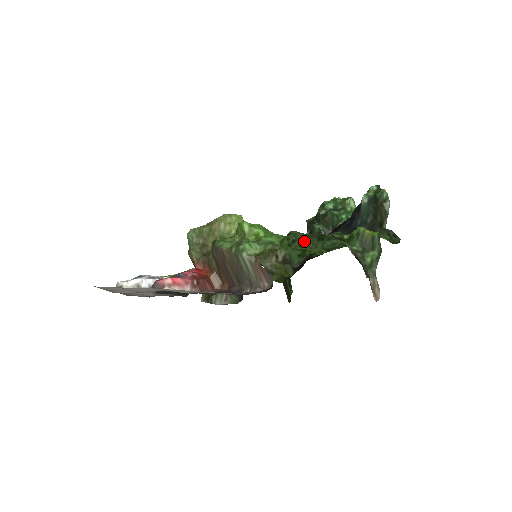
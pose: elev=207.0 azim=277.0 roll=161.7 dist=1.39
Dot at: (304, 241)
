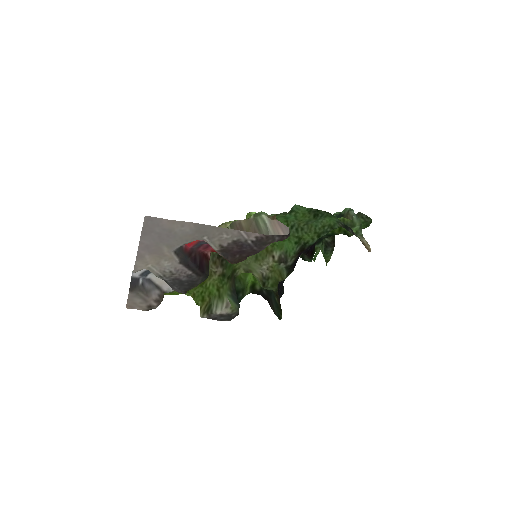
Dot at: (301, 225)
